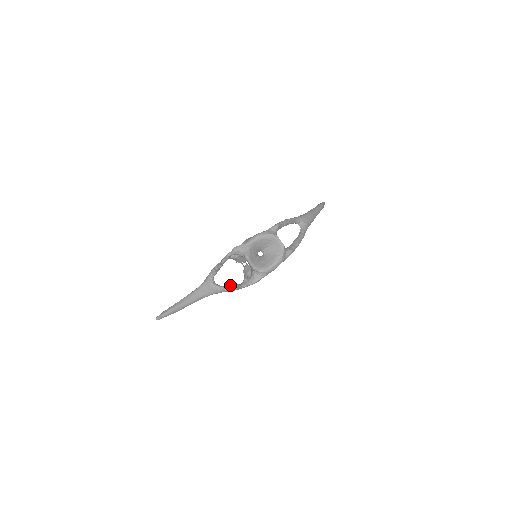
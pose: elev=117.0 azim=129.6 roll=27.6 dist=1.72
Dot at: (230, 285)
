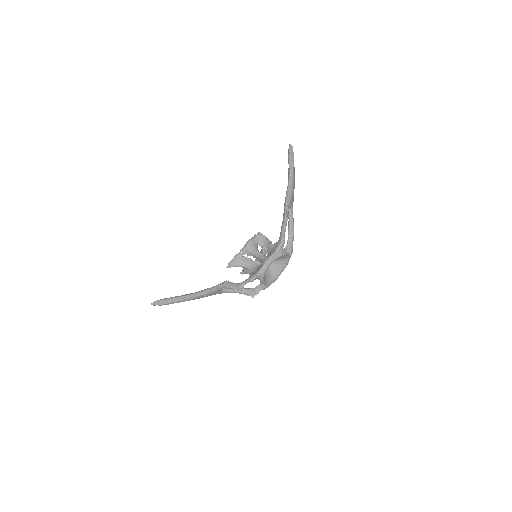
Dot at: (239, 291)
